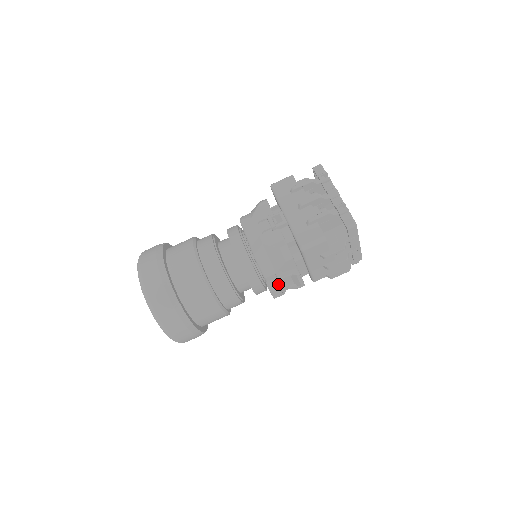
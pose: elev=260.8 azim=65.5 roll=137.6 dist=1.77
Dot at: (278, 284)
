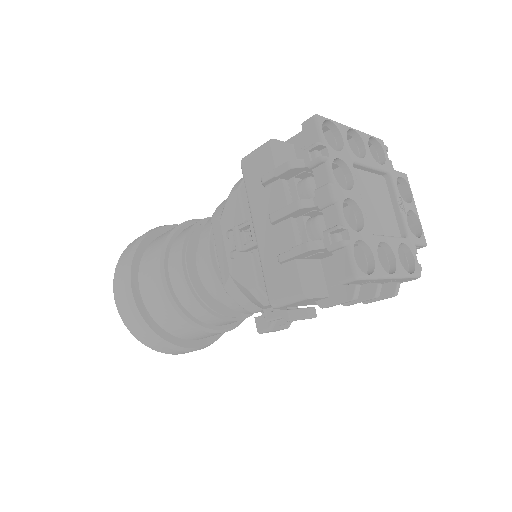
Dot at: (267, 327)
